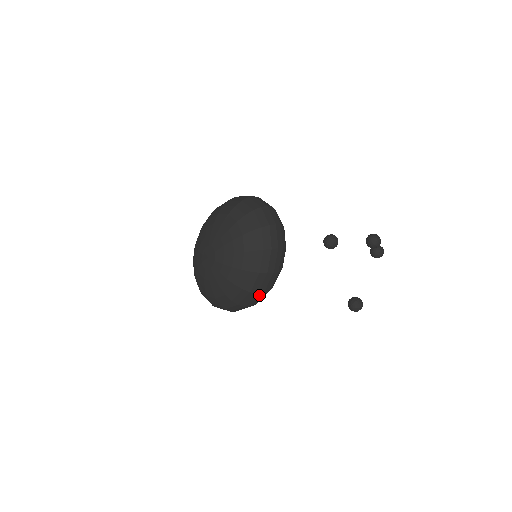
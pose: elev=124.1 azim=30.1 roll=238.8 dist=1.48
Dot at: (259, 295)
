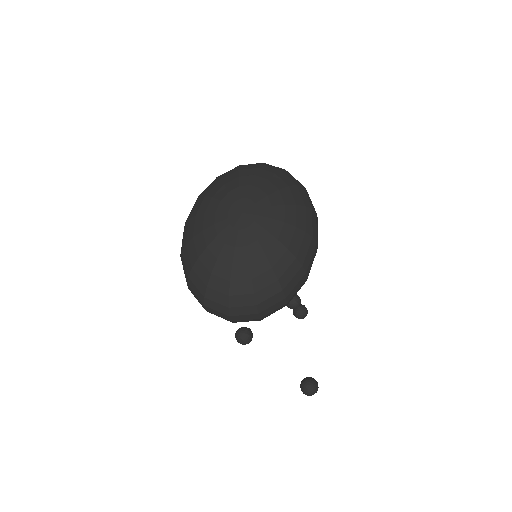
Dot at: (316, 249)
